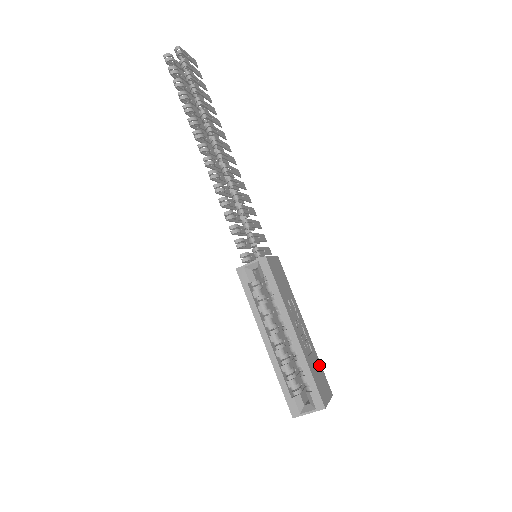
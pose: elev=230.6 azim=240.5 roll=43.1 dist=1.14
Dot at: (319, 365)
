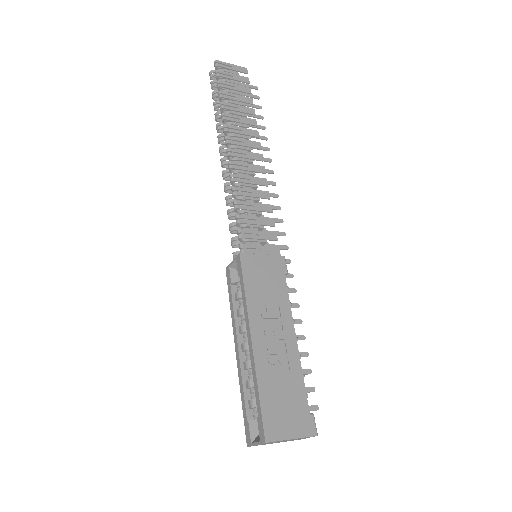
Dot at: (299, 391)
